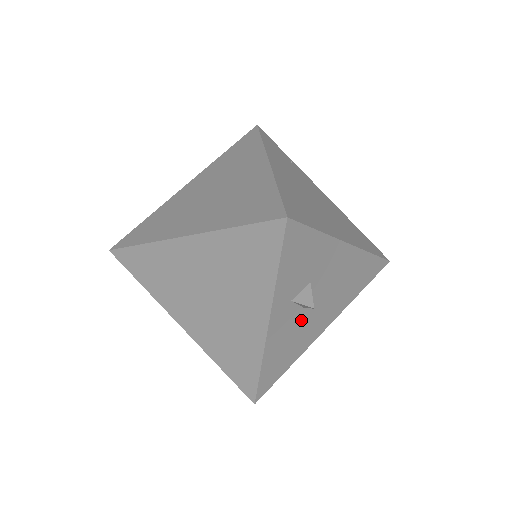
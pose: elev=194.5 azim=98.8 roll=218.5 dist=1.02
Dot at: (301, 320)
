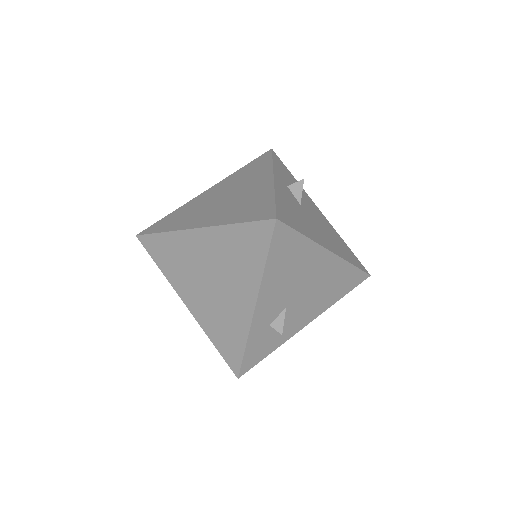
Dot at: (301, 211)
